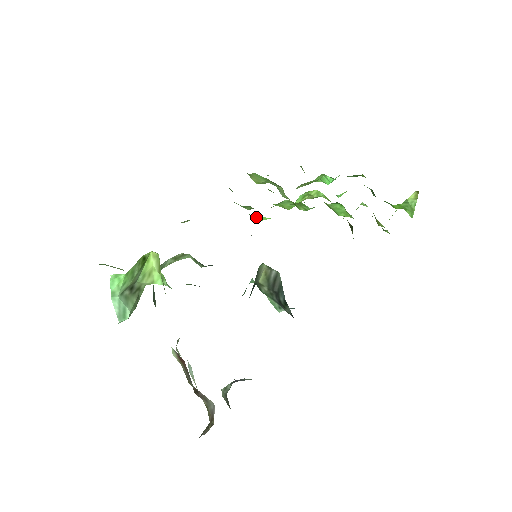
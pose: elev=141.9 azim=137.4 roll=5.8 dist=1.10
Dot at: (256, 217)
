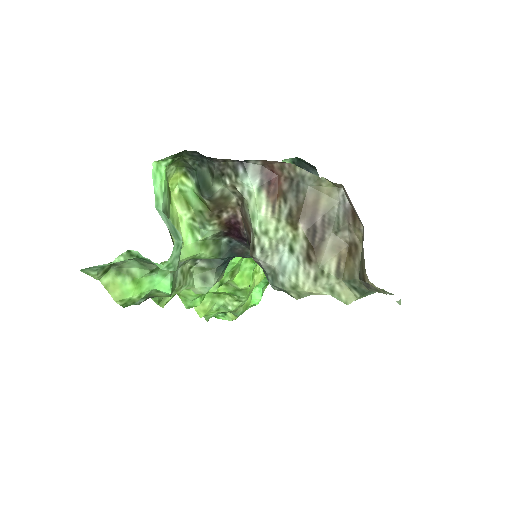
Dot at: occluded
